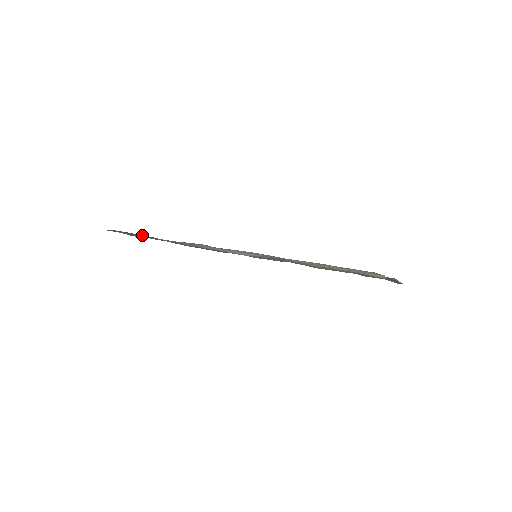
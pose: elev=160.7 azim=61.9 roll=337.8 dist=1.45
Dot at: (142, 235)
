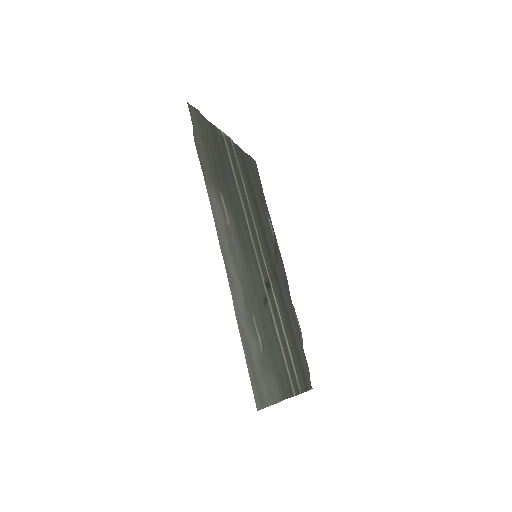
Dot at: (207, 142)
